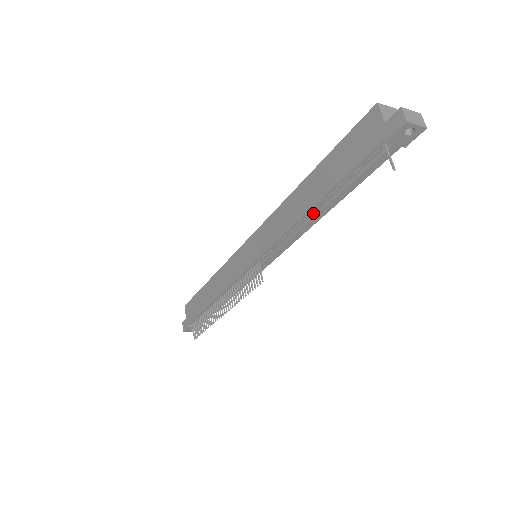
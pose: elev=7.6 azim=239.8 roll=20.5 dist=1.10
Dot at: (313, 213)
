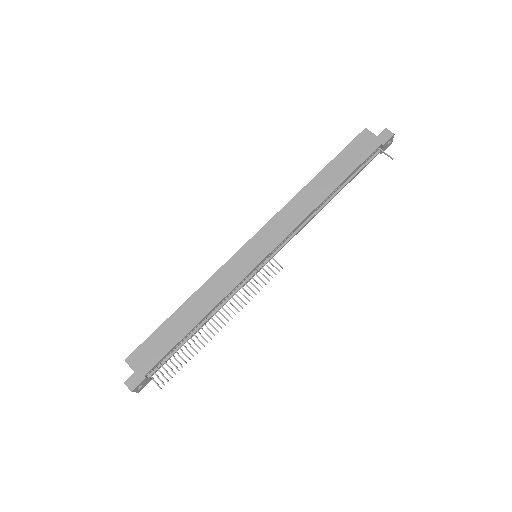
Dot at: (326, 200)
